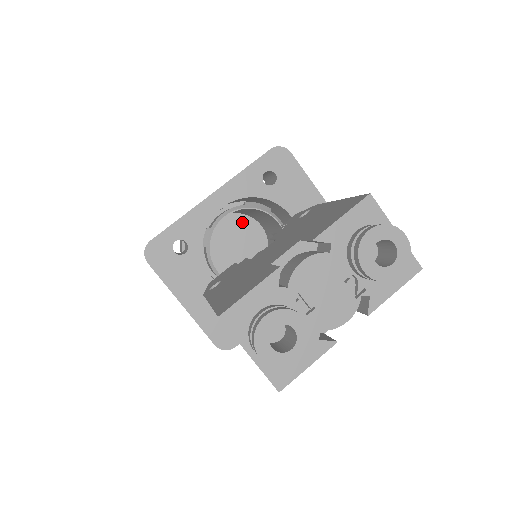
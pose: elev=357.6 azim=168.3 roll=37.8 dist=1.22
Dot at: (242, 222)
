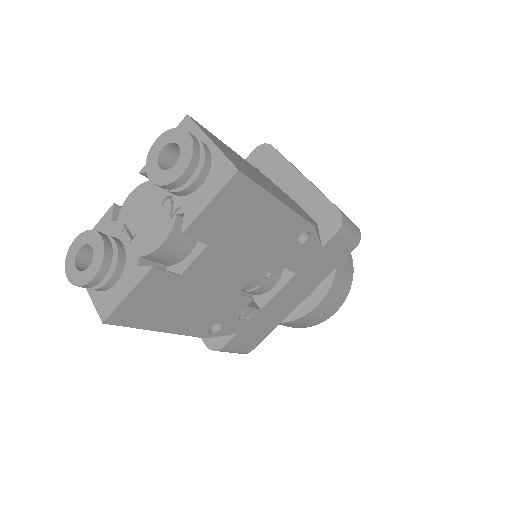
Dot at: occluded
